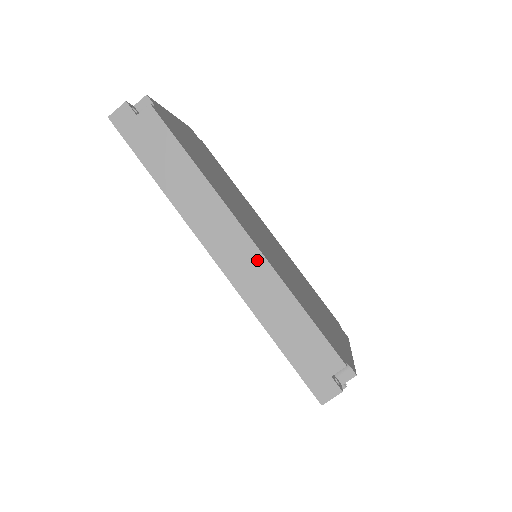
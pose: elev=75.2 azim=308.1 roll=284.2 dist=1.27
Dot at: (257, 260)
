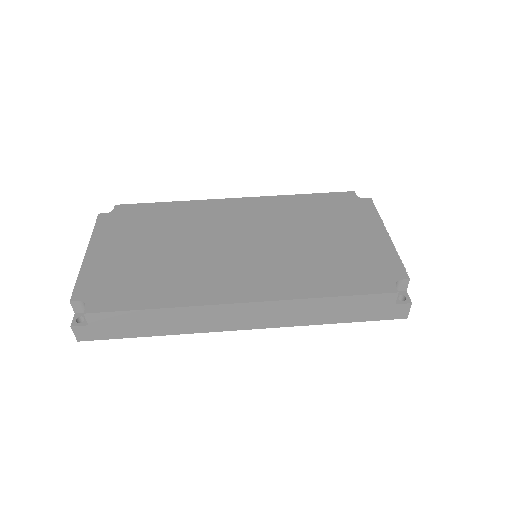
Dot at: (270, 306)
